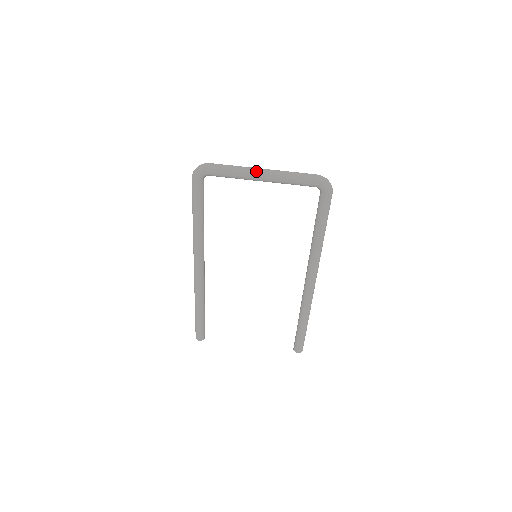
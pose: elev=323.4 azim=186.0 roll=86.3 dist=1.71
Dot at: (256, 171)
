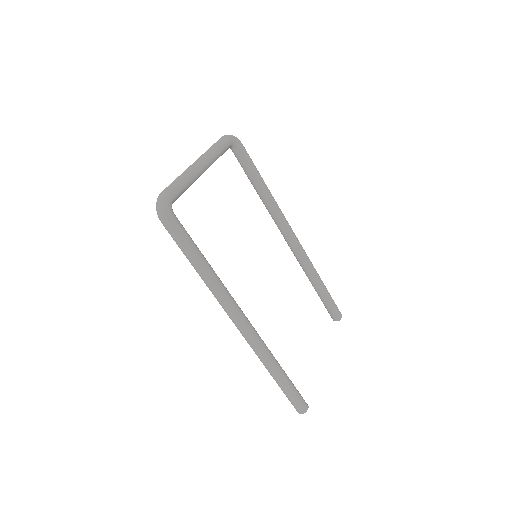
Dot at: (195, 164)
